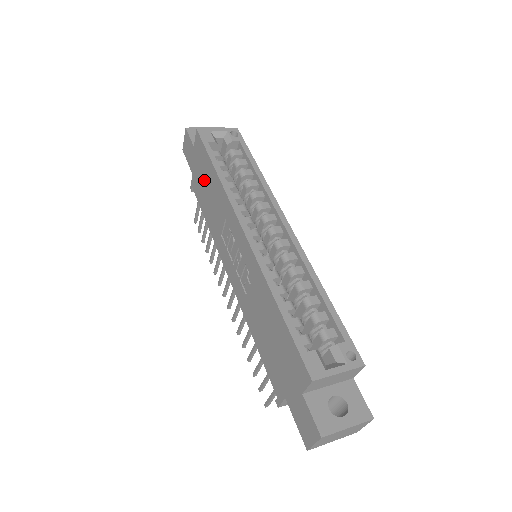
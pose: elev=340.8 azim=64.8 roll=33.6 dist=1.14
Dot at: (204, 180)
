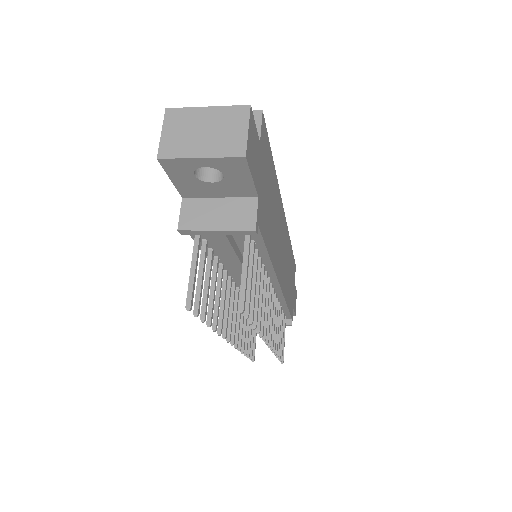
Dot at: occluded
